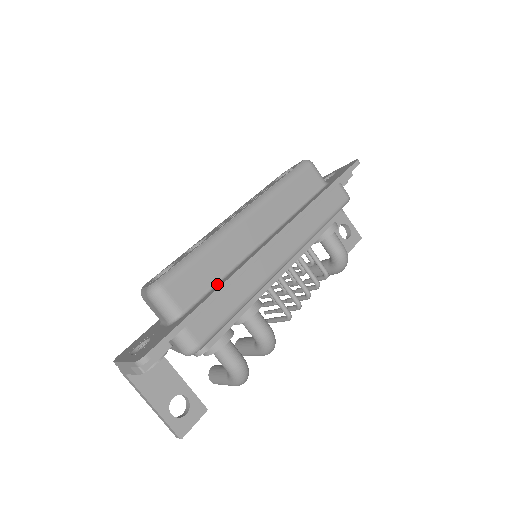
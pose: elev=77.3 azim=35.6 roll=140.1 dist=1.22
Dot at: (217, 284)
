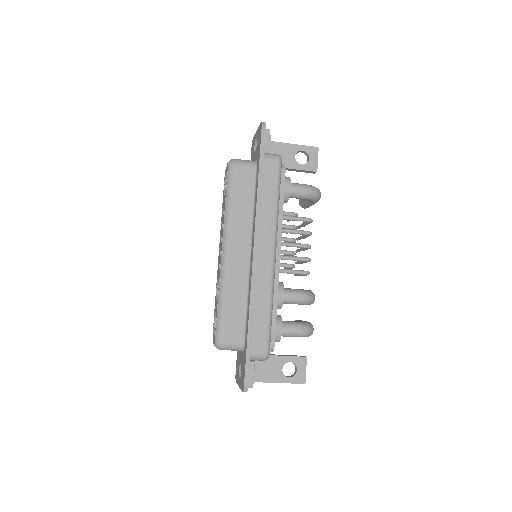
Dot at: (247, 310)
